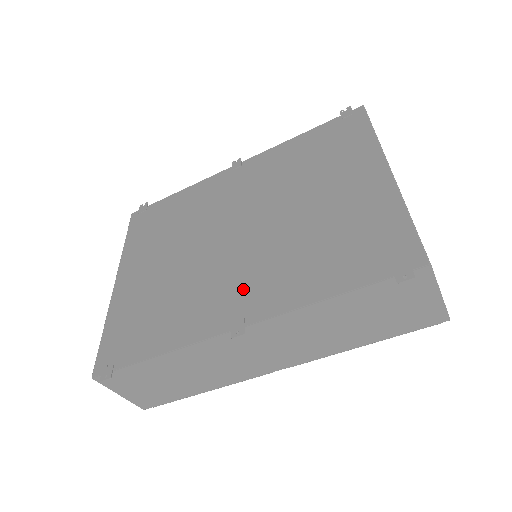
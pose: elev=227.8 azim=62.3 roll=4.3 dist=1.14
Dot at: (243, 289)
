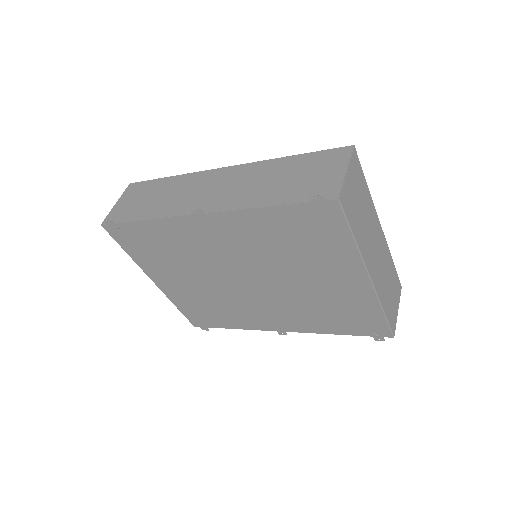
Dot at: (274, 316)
